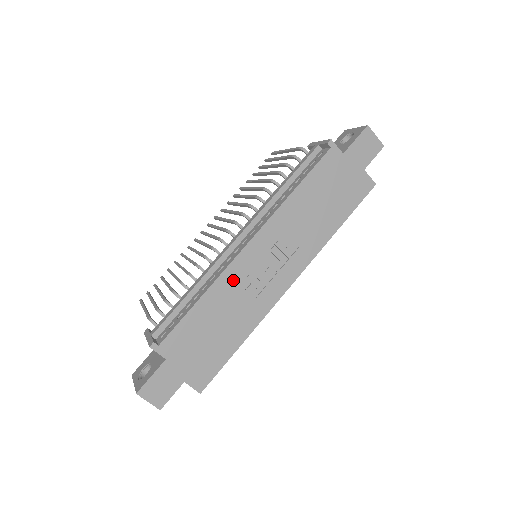
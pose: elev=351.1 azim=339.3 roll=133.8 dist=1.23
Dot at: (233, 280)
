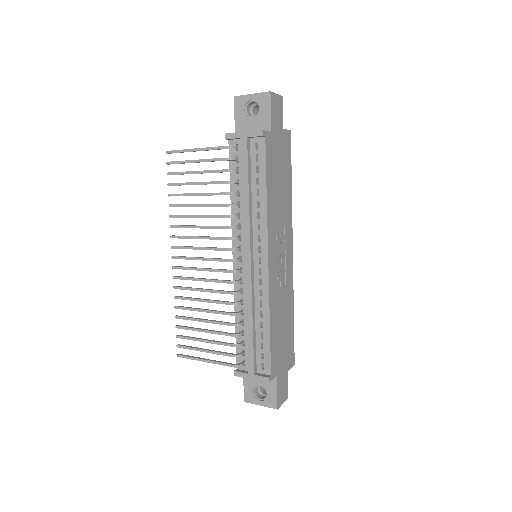
Dot at: (274, 292)
